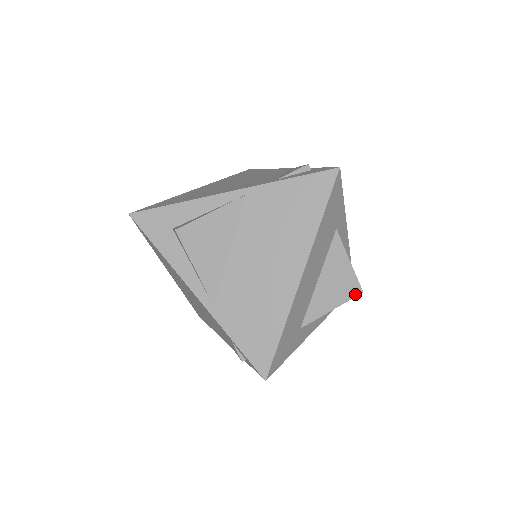
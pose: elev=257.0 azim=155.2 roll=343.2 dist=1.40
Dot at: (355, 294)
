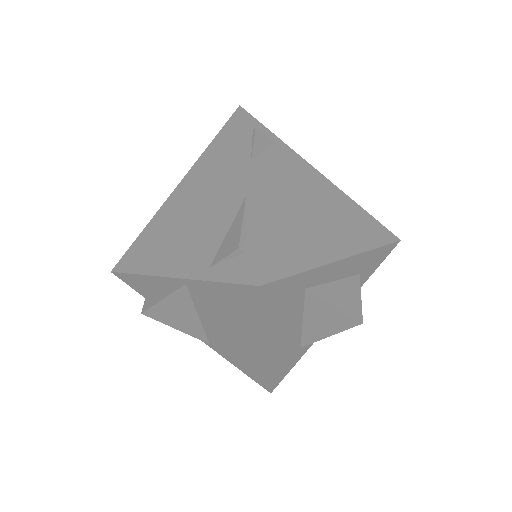
Dot at: (353, 325)
